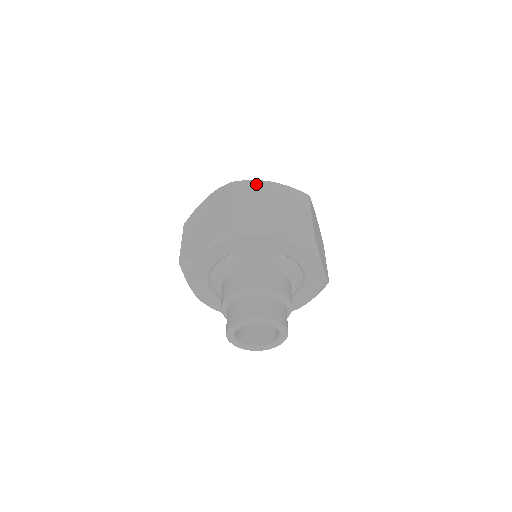
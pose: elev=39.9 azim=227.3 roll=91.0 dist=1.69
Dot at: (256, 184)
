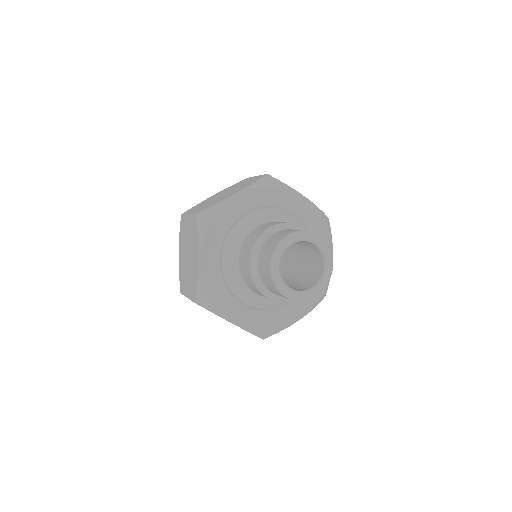
Dot at: occluded
